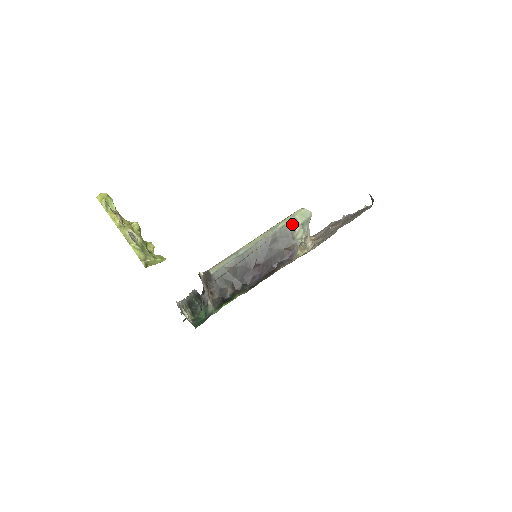
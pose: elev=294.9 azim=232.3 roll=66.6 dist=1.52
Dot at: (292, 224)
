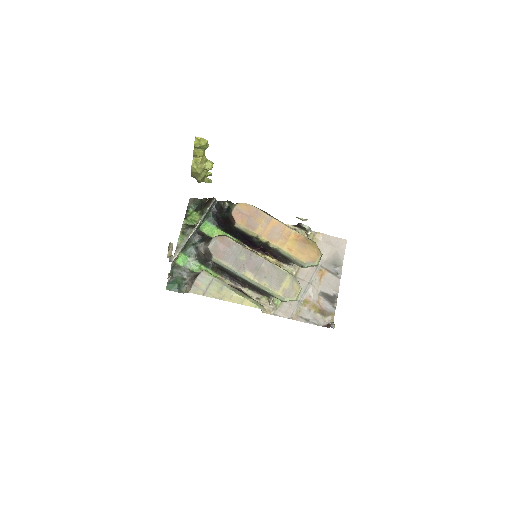
Dot at: (277, 298)
